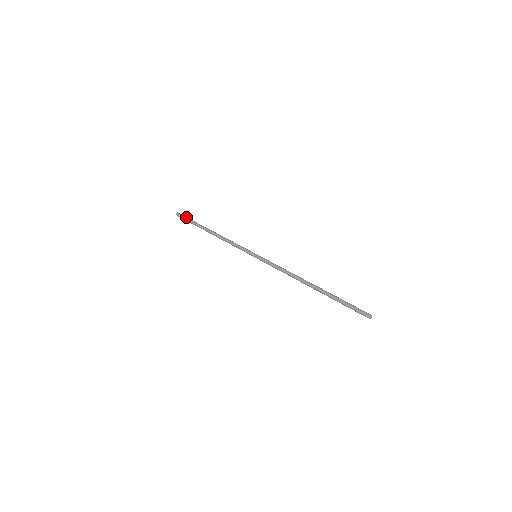
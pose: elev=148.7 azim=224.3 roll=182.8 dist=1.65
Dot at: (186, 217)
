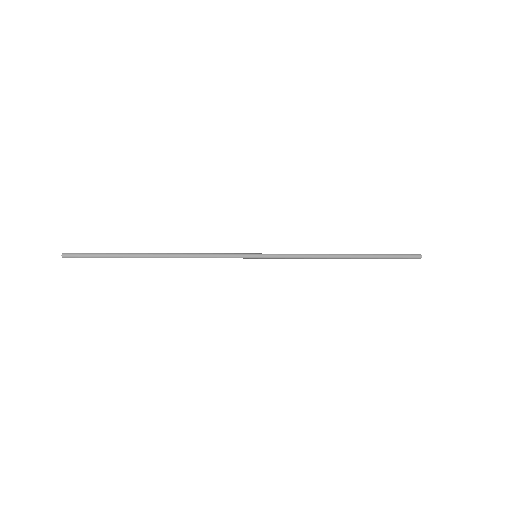
Dot at: occluded
